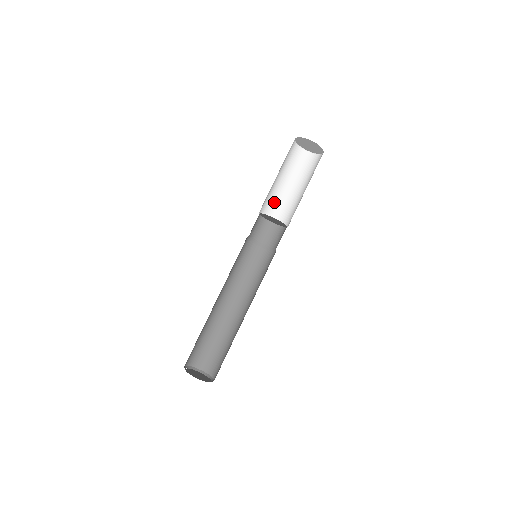
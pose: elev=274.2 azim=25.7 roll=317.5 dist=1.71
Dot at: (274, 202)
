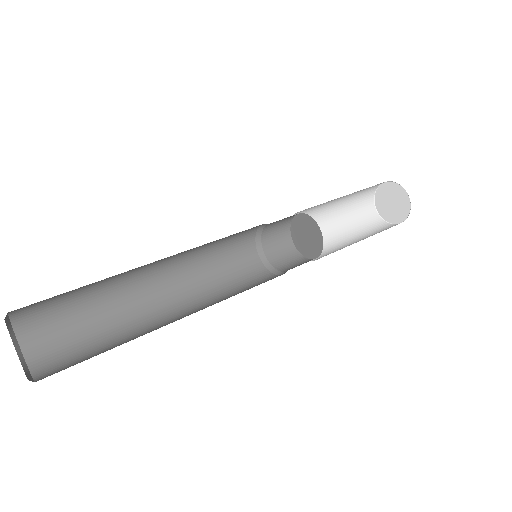
Dot at: (332, 251)
